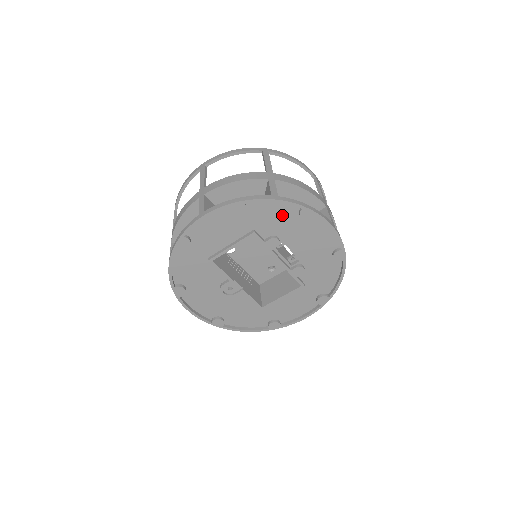
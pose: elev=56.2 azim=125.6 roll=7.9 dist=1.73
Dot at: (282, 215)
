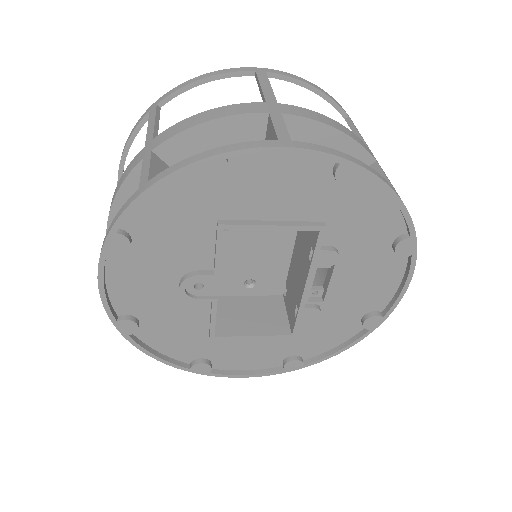
Dot at: (376, 227)
